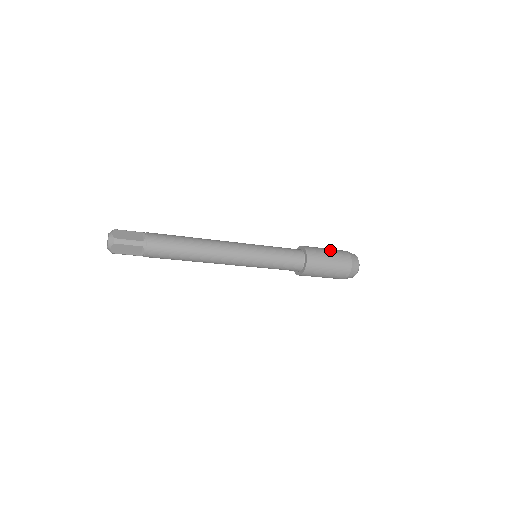
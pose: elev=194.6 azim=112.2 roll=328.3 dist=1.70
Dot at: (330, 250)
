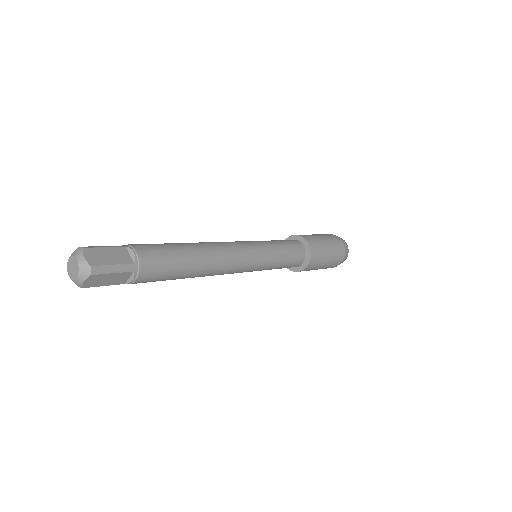
Dot at: (325, 237)
